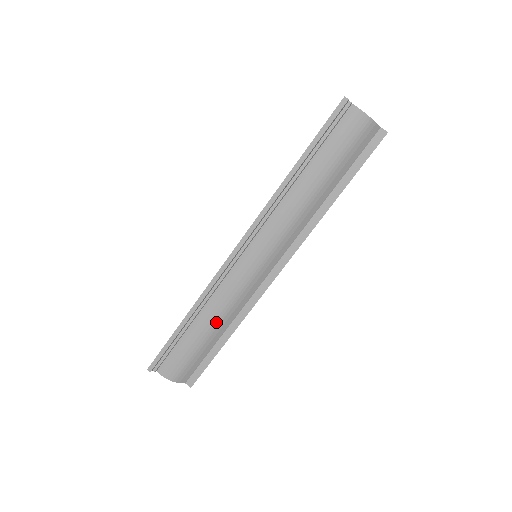
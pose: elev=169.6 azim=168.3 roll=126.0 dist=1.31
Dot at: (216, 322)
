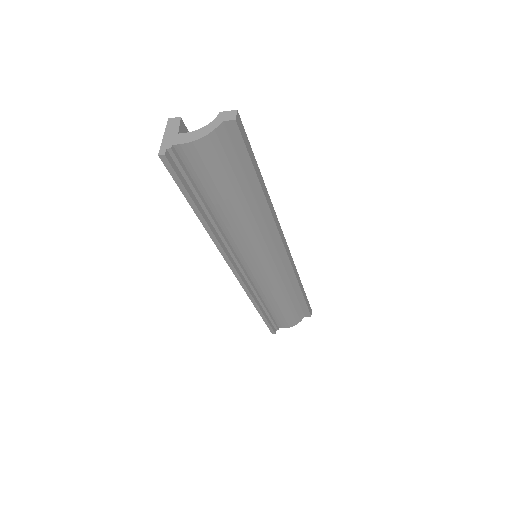
Dot at: (280, 297)
